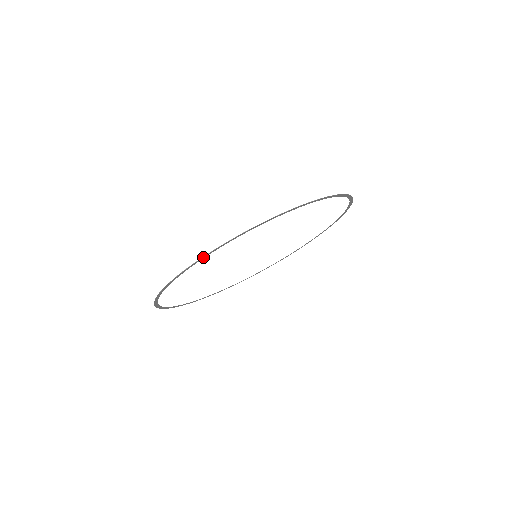
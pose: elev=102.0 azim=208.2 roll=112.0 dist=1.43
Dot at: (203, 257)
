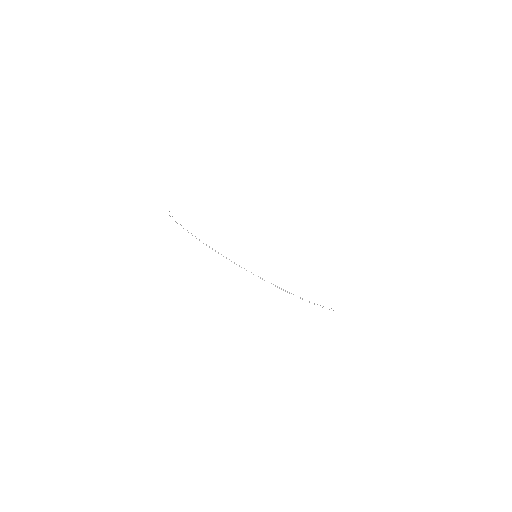
Dot at: occluded
